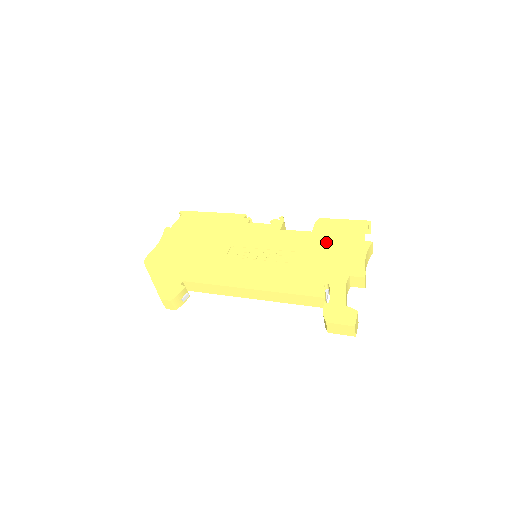
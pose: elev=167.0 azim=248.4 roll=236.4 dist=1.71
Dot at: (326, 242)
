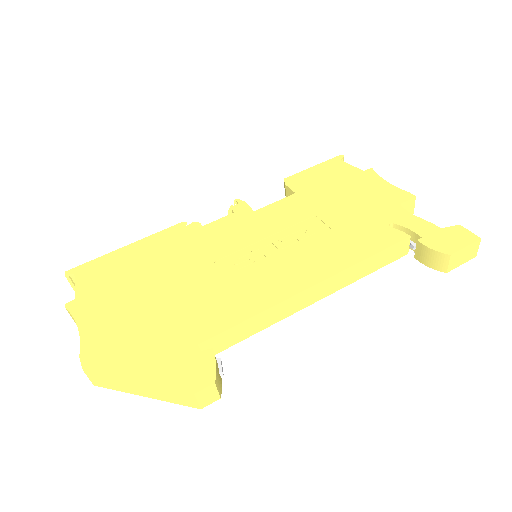
Dot at: (327, 192)
